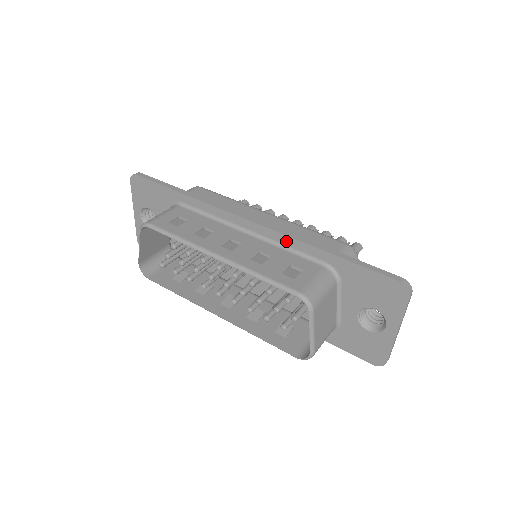
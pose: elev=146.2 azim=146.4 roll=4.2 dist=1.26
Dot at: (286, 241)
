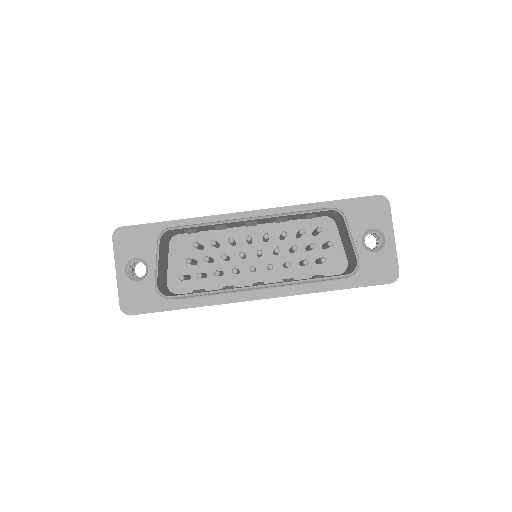
Dot at: (287, 211)
